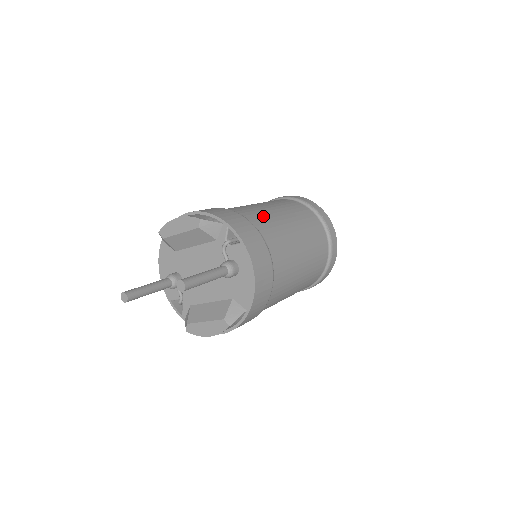
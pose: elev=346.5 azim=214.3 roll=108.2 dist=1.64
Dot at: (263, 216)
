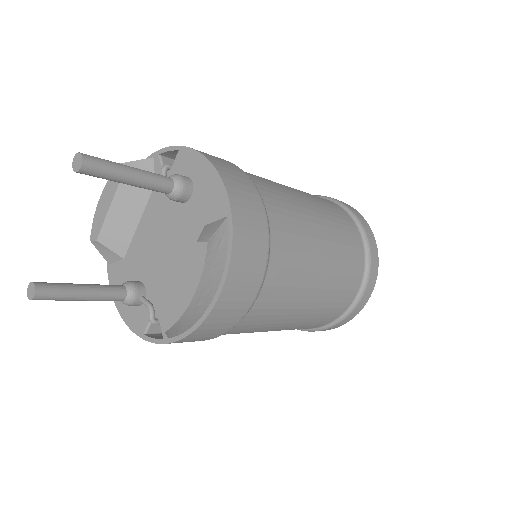
Dot at: occluded
